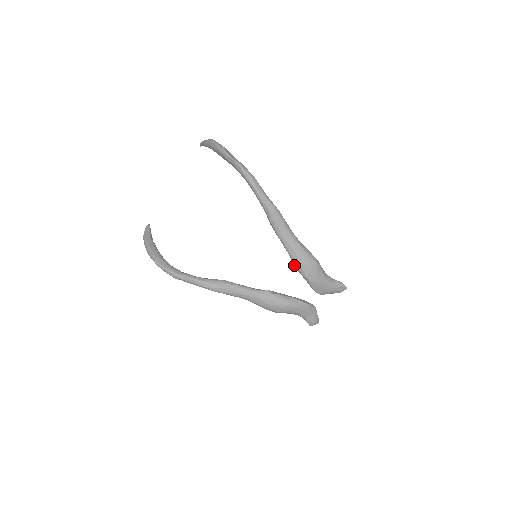
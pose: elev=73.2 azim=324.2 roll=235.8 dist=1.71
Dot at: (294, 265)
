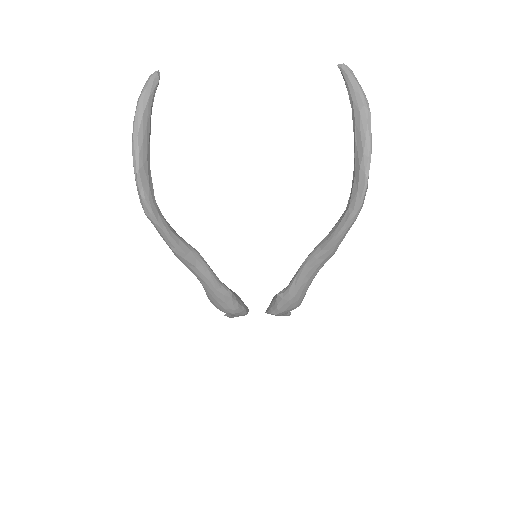
Dot at: (281, 296)
